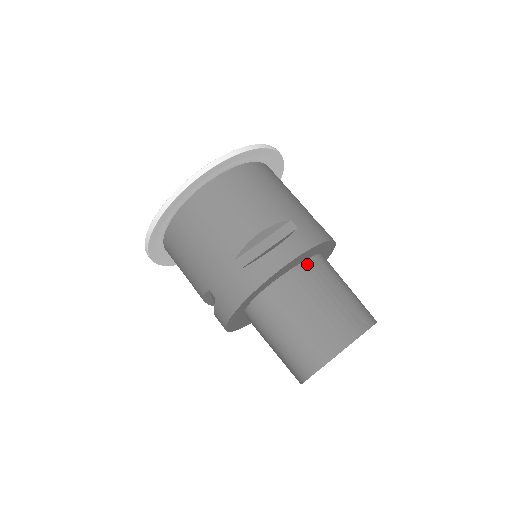
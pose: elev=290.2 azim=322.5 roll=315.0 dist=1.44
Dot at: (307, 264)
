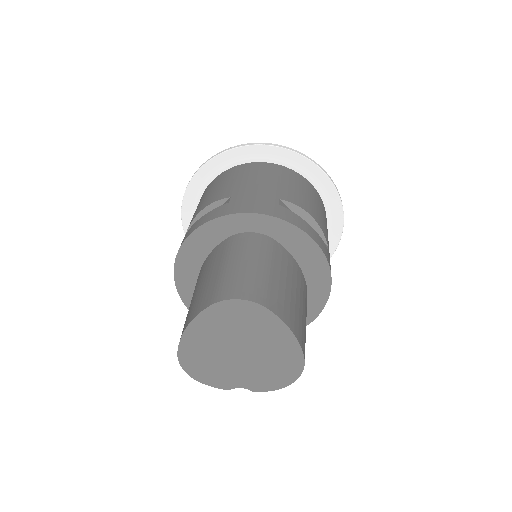
Dot at: (303, 278)
